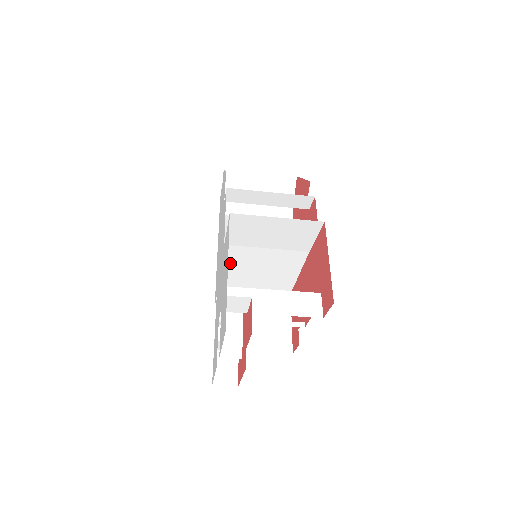
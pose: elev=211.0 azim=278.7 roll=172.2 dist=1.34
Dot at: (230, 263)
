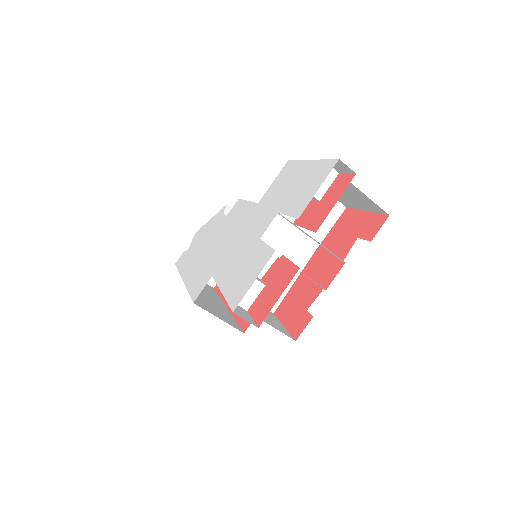
Dot at: occluded
